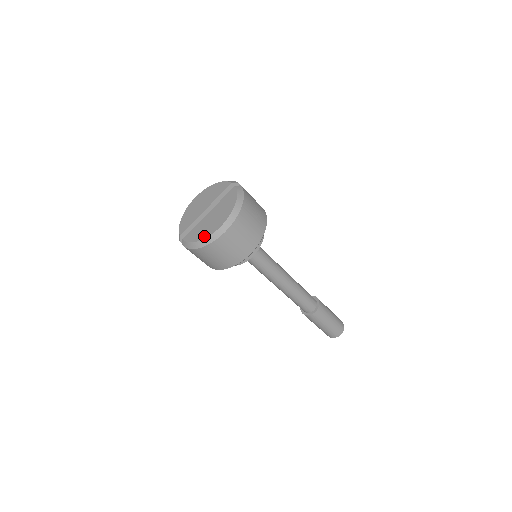
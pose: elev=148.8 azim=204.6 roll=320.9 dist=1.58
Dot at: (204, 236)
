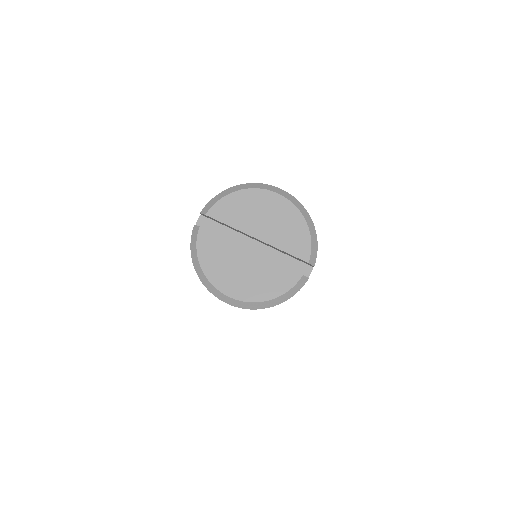
Dot at: (210, 274)
